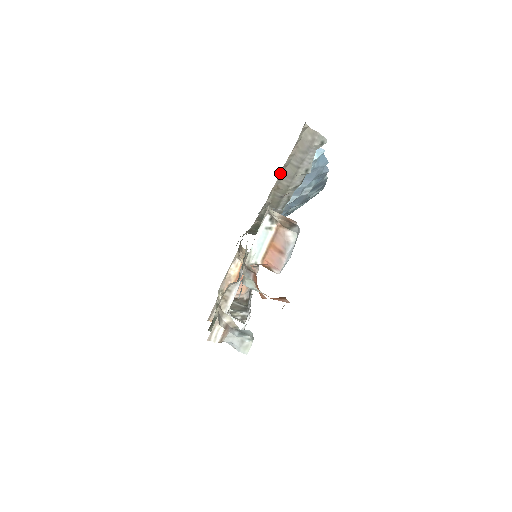
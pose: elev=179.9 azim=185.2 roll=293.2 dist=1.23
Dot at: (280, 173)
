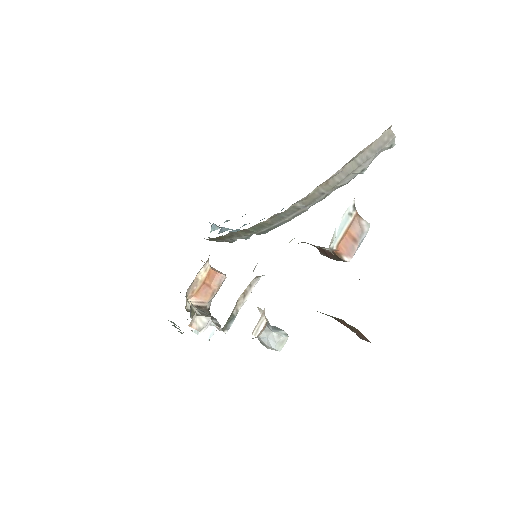
Dot at: (341, 168)
